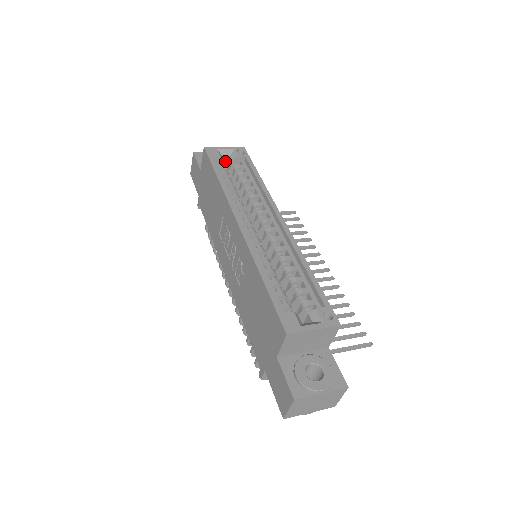
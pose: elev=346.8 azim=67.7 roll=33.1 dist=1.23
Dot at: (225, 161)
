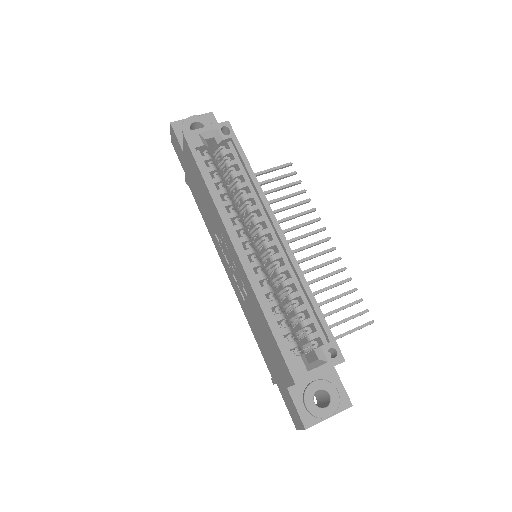
Dot at: (209, 142)
